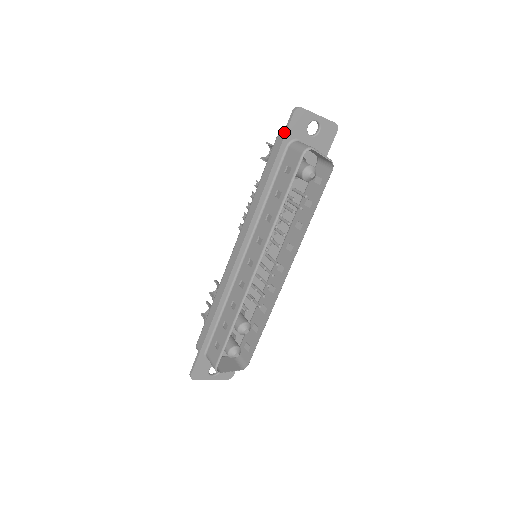
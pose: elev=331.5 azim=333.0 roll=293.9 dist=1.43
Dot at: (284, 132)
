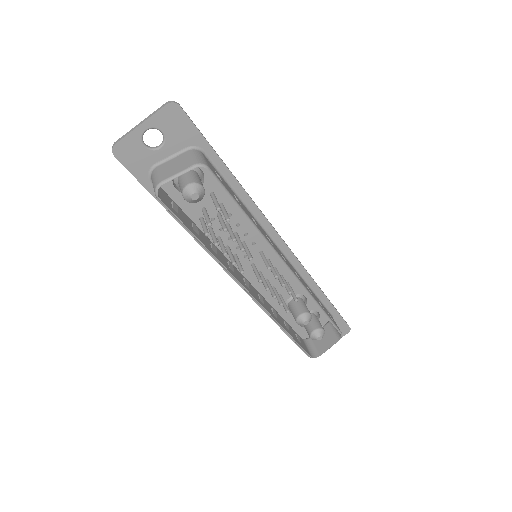
Dot at: (134, 176)
